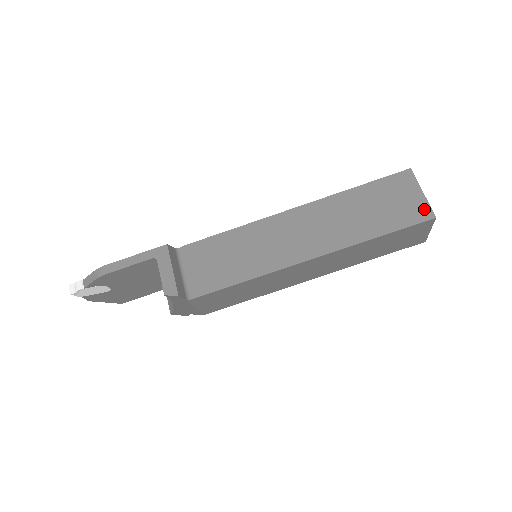
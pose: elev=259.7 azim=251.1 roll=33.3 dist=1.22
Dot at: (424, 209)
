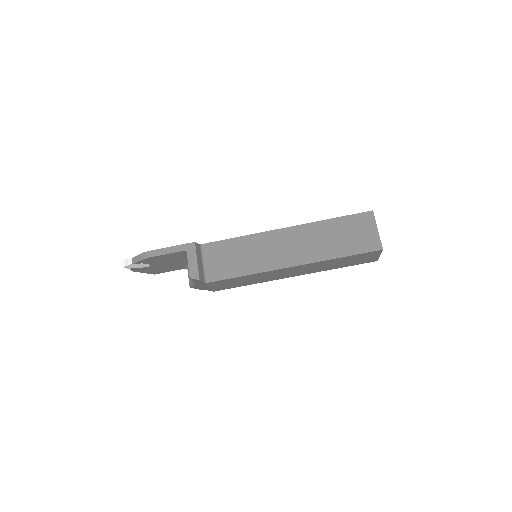
Dot at: (376, 242)
